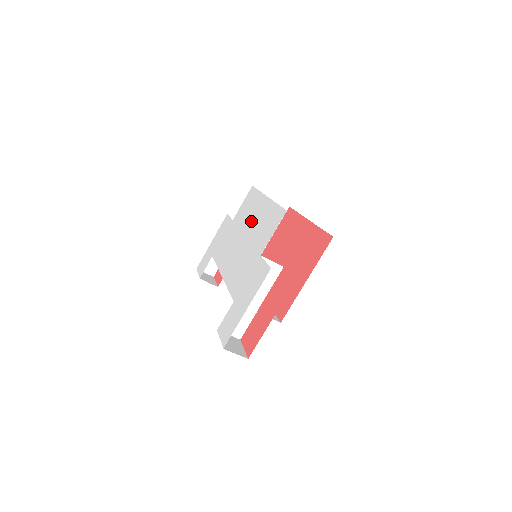
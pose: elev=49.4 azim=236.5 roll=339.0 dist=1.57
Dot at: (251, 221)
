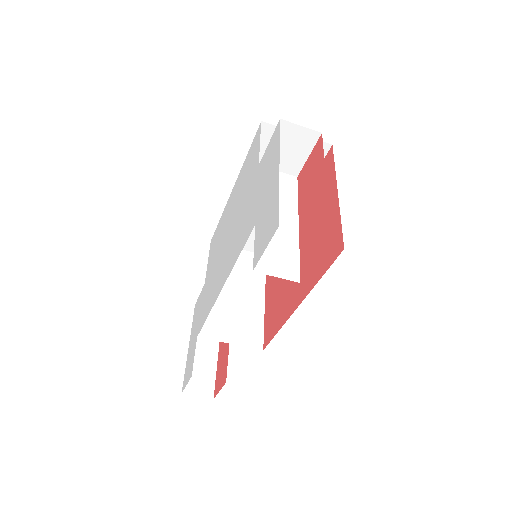
Dot at: (227, 221)
